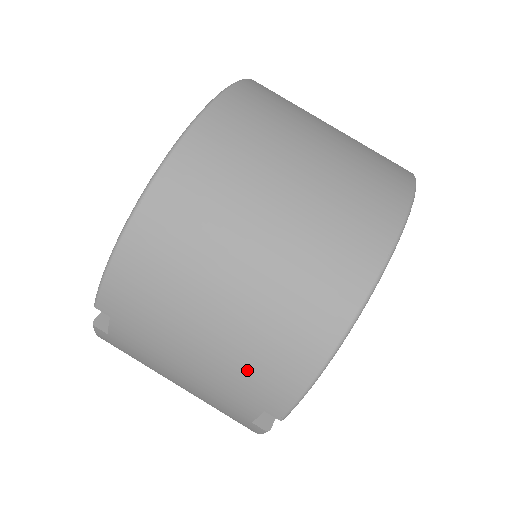
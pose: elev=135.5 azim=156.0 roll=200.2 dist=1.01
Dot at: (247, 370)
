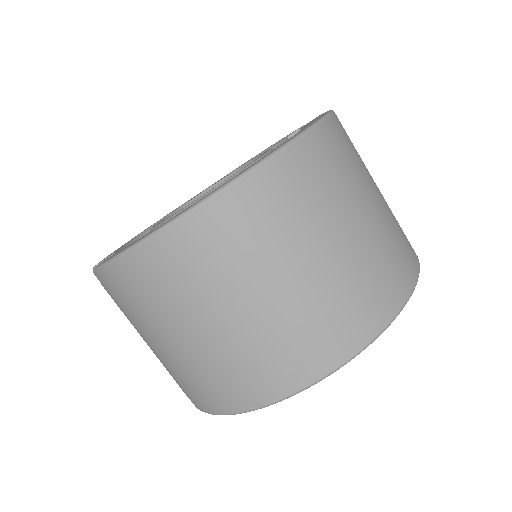
Dot at: (182, 379)
